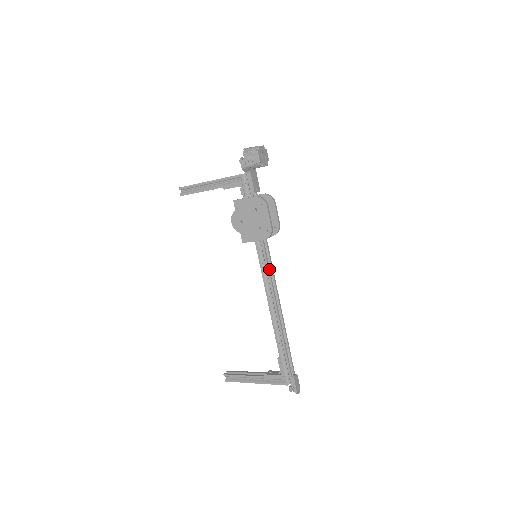
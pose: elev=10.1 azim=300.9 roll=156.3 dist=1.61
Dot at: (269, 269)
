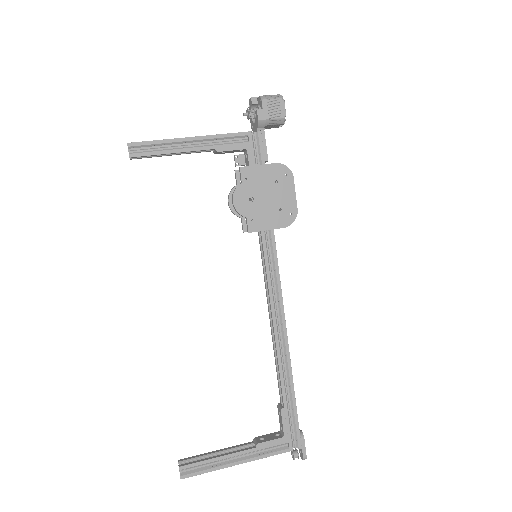
Dot at: (278, 273)
